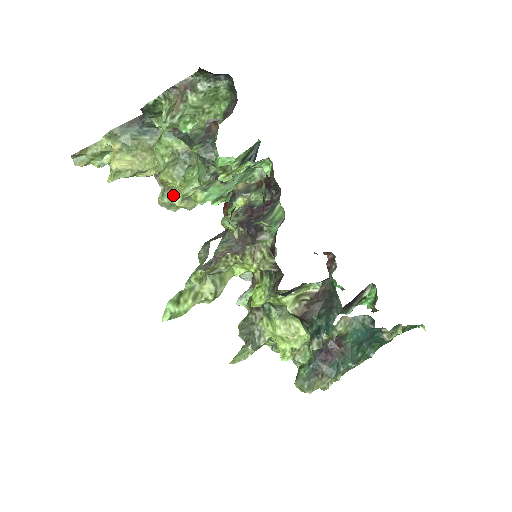
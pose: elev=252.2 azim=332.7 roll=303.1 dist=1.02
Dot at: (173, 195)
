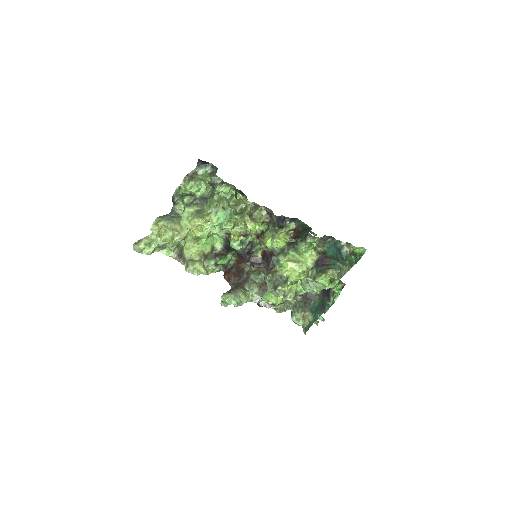
Dot at: (194, 262)
